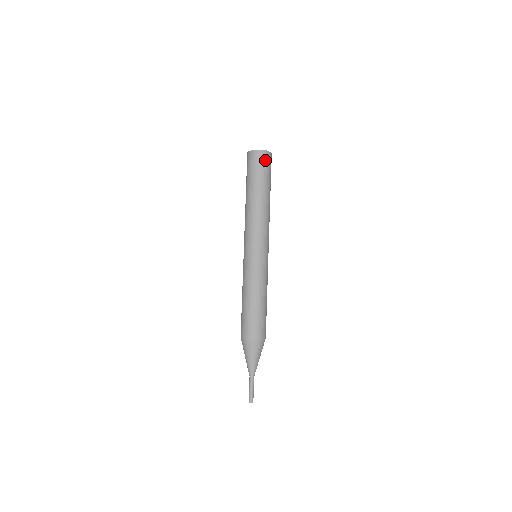
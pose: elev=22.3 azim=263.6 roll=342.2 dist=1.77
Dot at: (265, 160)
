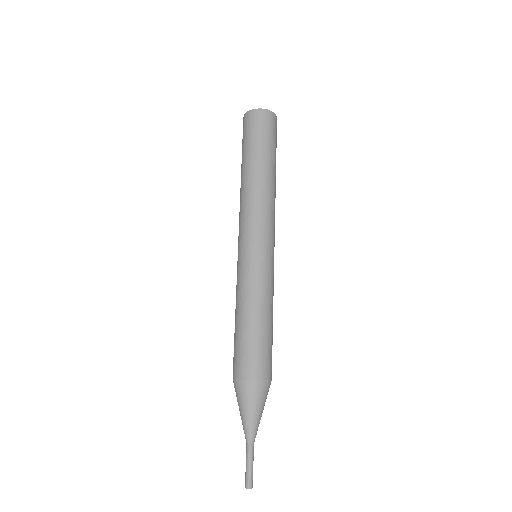
Dot at: (262, 121)
